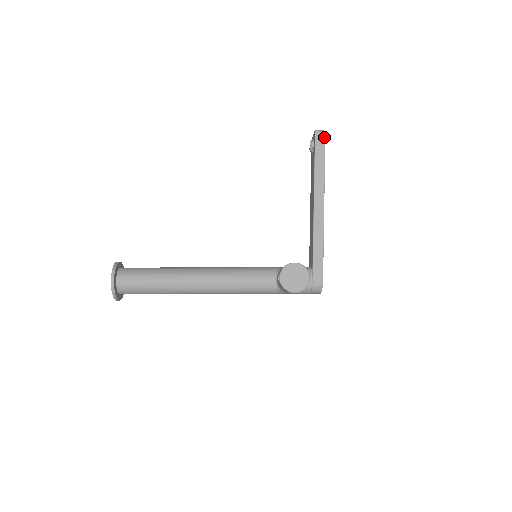
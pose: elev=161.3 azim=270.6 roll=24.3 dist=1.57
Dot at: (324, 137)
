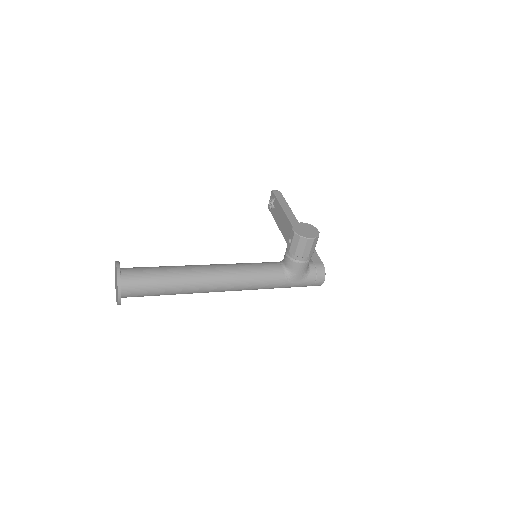
Dot at: (280, 193)
